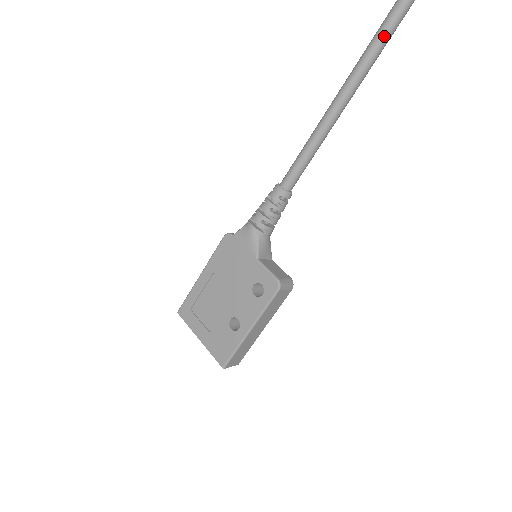
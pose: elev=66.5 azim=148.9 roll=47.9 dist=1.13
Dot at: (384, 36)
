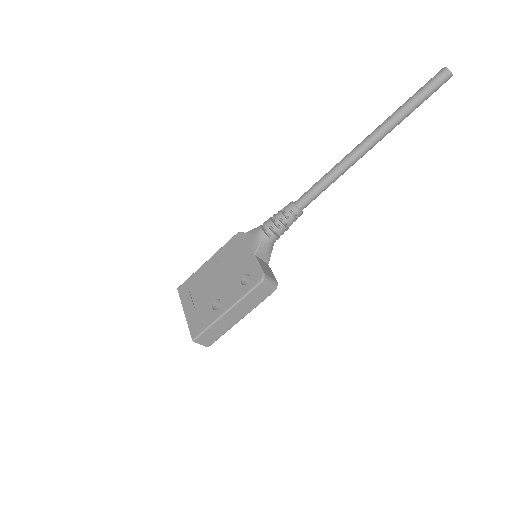
Dot at: (408, 106)
